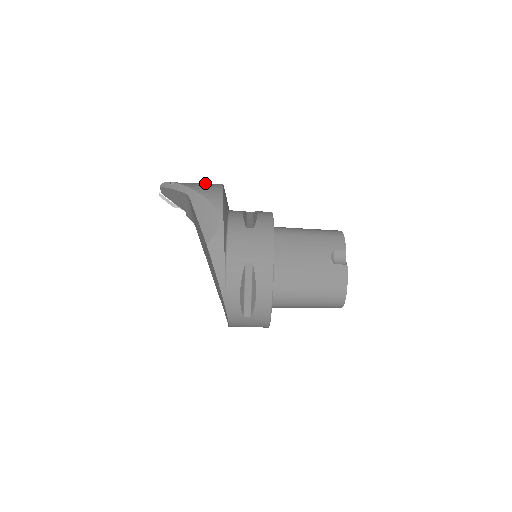
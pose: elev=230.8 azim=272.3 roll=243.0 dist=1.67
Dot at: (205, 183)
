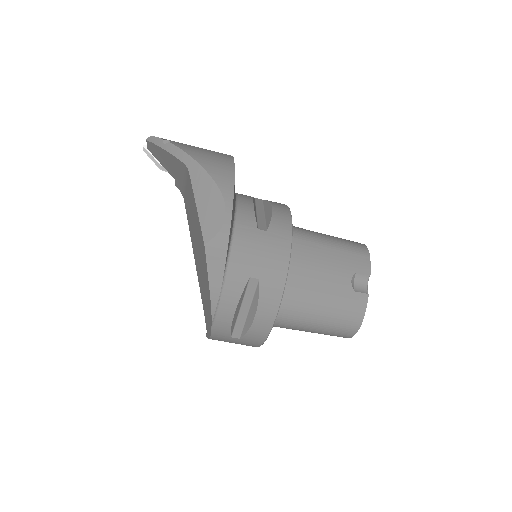
Dot at: (209, 150)
